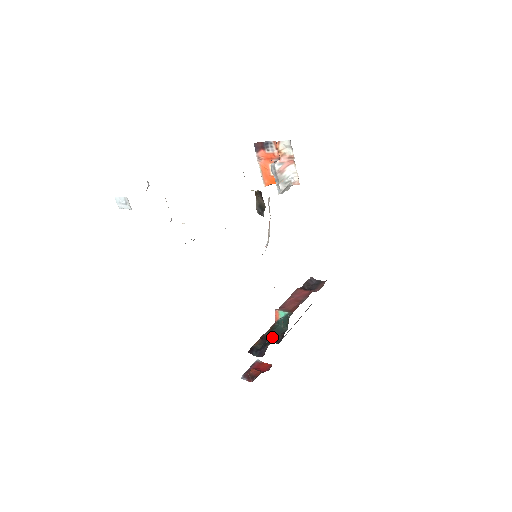
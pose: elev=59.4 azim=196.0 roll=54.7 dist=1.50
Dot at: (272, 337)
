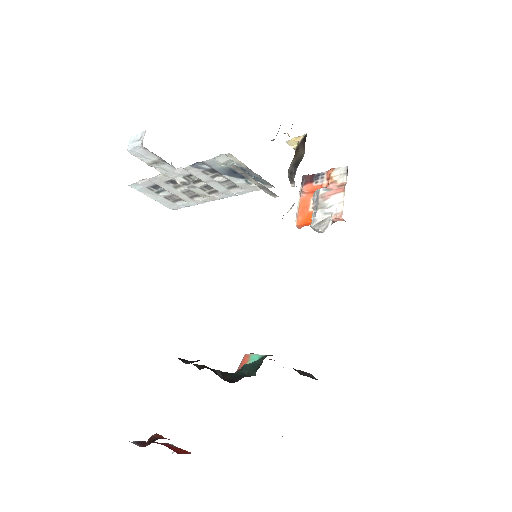
Dot at: (224, 376)
